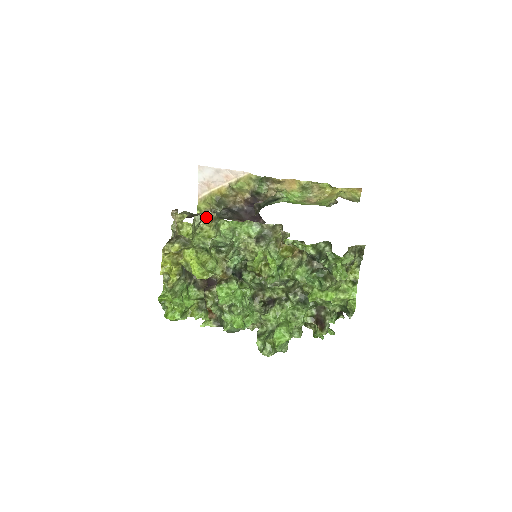
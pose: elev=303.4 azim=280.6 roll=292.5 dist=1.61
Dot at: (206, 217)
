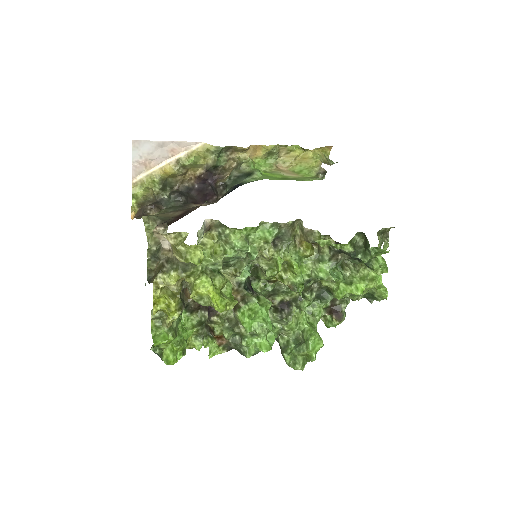
Dot at: (206, 227)
